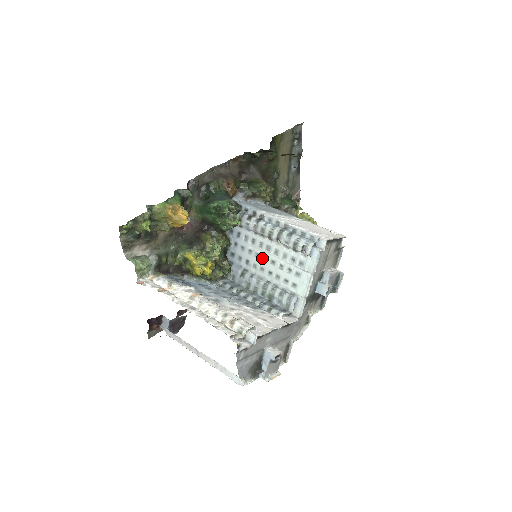
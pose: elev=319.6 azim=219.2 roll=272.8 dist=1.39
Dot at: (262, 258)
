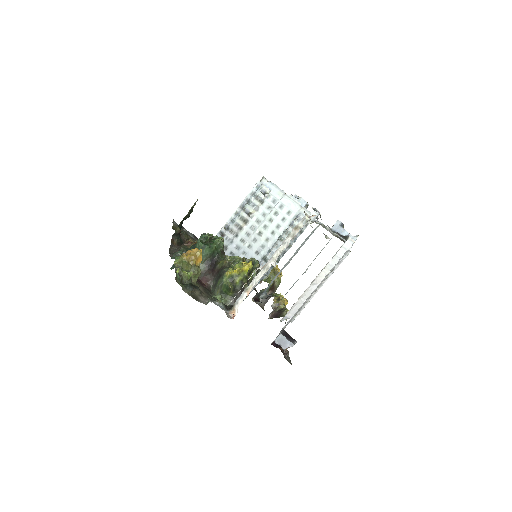
Dot at: (258, 236)
